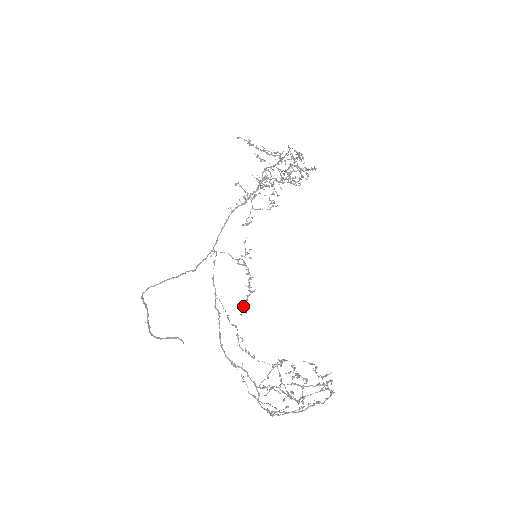
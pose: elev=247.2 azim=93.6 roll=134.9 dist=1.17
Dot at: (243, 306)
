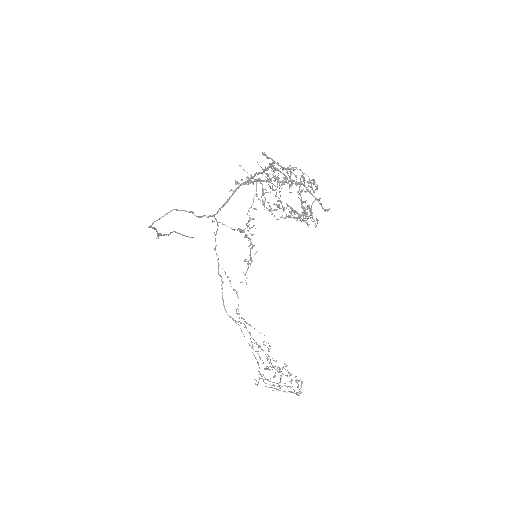
Dot at: (244, 274)
